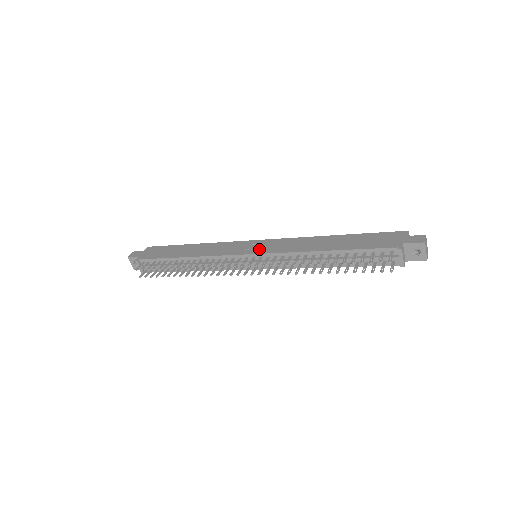
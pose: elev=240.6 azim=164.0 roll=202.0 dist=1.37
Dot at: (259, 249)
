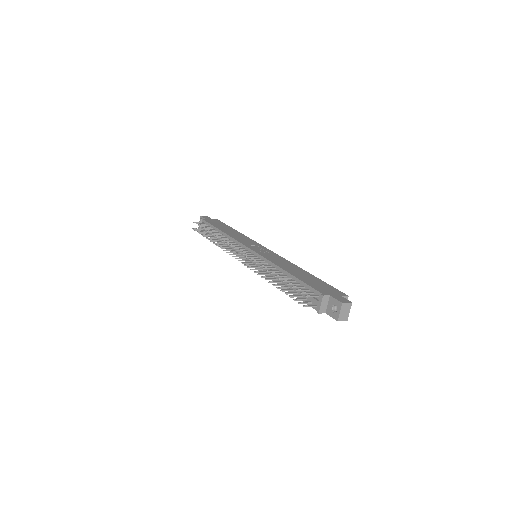
Dot at: (259, 250)
